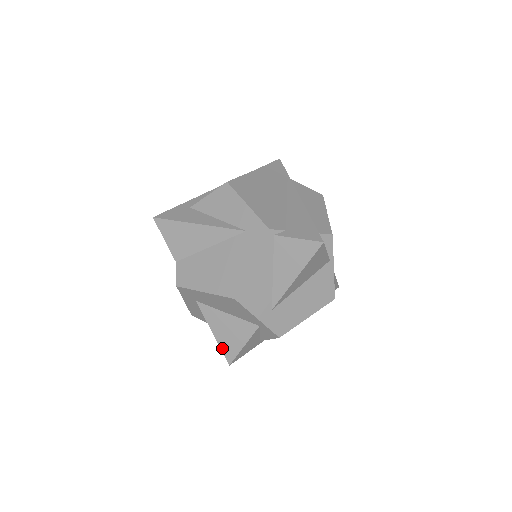
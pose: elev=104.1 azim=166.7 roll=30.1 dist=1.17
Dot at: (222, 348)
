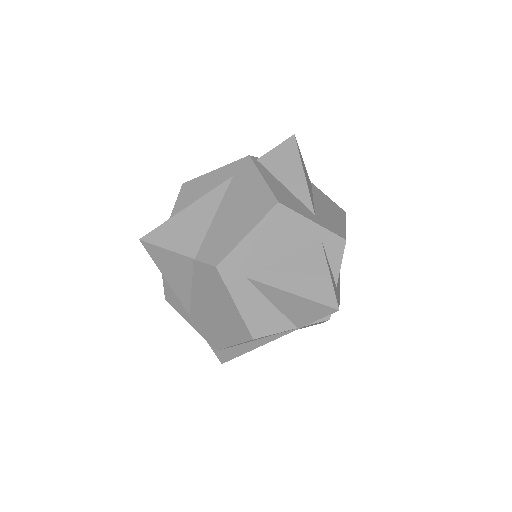
Dot at: (315, 299)
